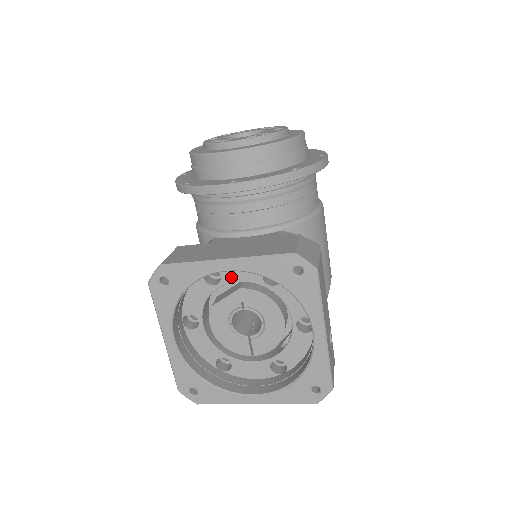
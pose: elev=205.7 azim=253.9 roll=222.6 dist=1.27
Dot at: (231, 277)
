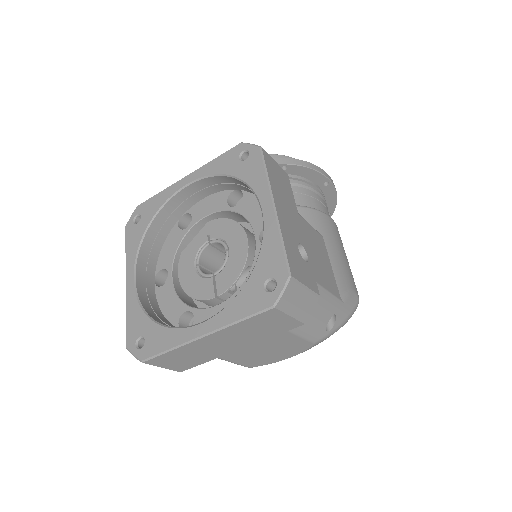
Dot at: (200, 214)
